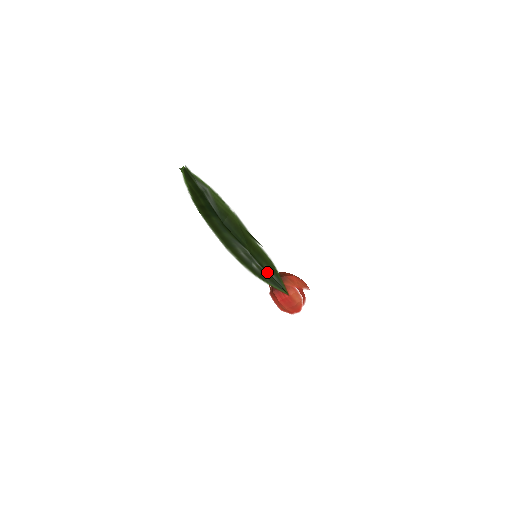
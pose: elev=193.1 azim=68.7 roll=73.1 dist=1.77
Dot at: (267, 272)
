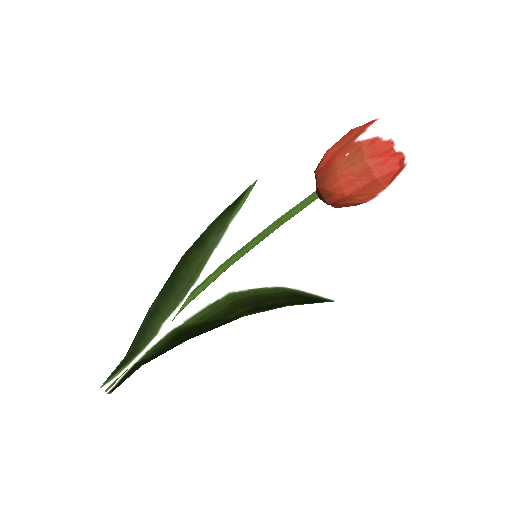
Dot at: occluded
